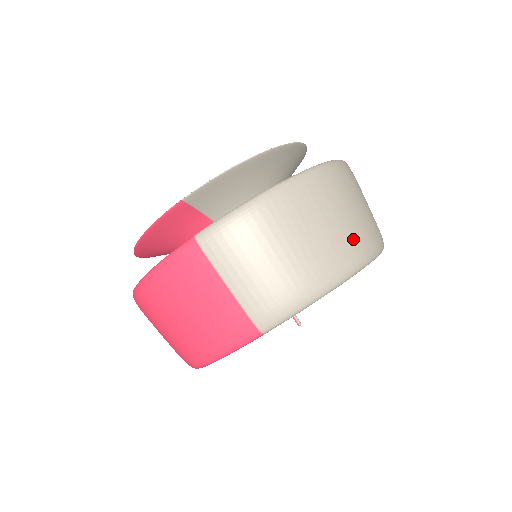
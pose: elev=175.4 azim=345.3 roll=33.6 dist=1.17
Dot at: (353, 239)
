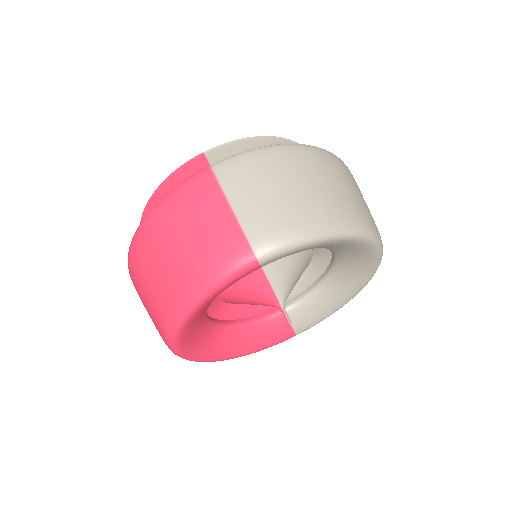
Dot at: (355, 208)
